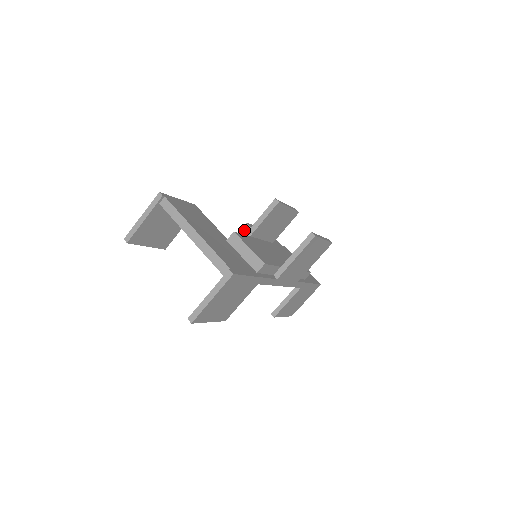
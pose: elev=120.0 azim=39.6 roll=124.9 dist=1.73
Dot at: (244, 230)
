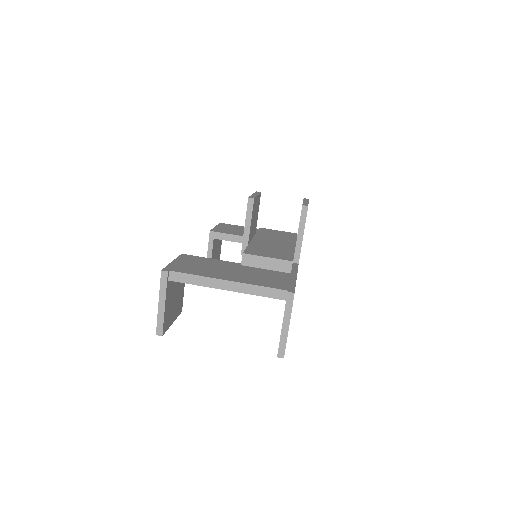
Dot at: (212, 239)
